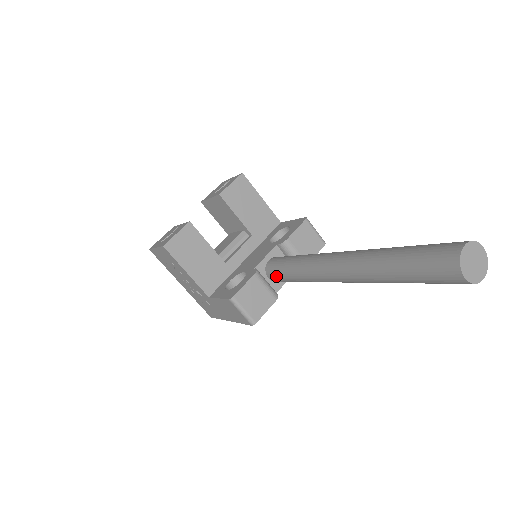
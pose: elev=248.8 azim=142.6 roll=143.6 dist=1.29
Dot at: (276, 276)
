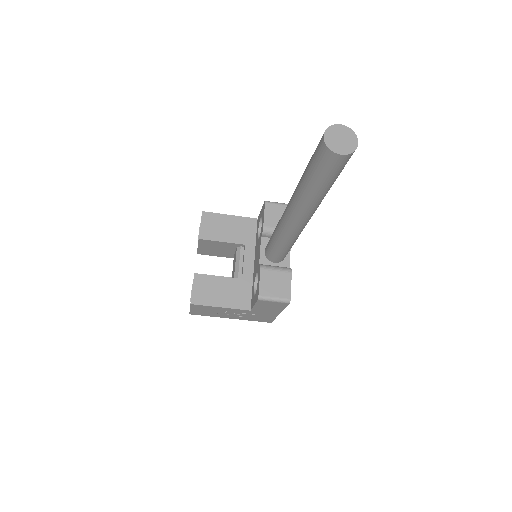
Dot at: (276, 257)
